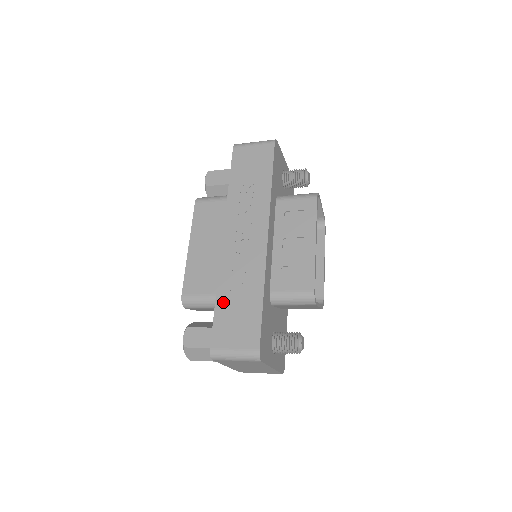
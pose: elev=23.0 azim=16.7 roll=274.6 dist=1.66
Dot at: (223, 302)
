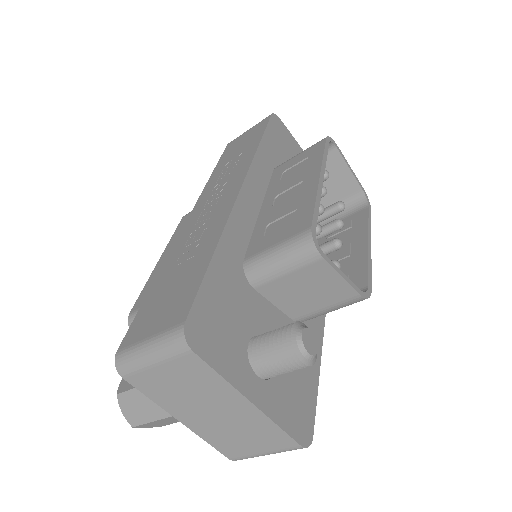
Dot at: (160, 282)
